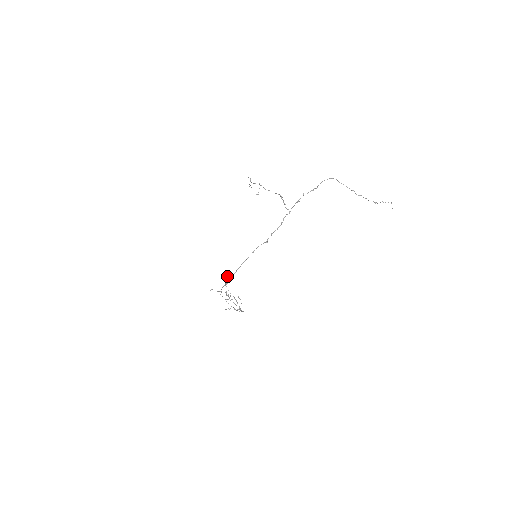
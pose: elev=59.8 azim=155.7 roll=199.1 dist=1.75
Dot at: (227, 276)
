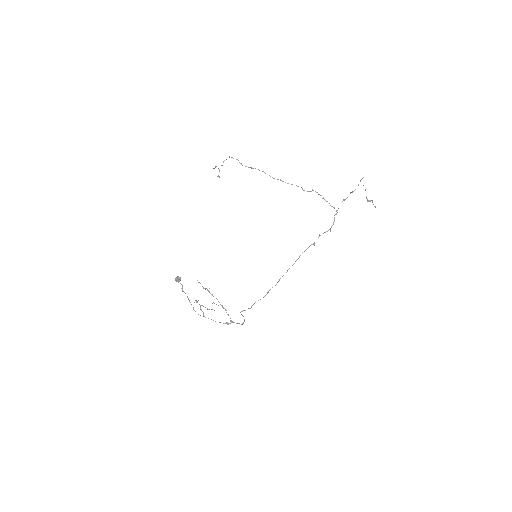
Dot at: (180, 279)
